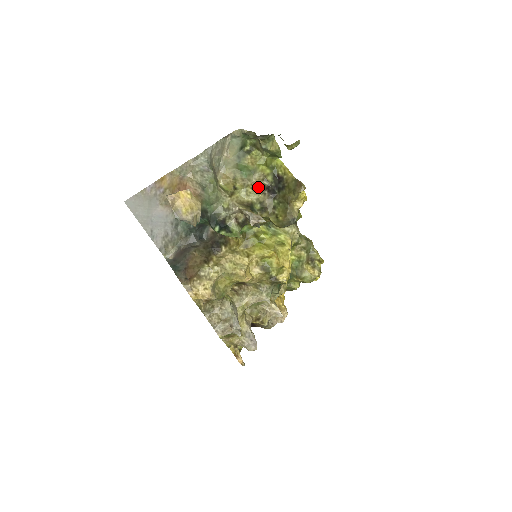
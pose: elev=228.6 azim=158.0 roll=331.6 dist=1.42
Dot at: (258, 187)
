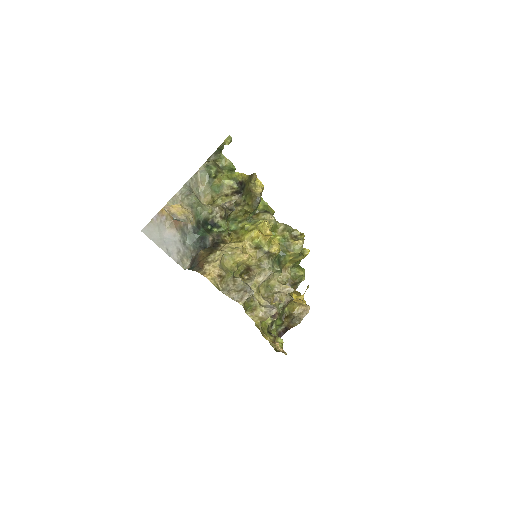
Dot at: (229, 194)
